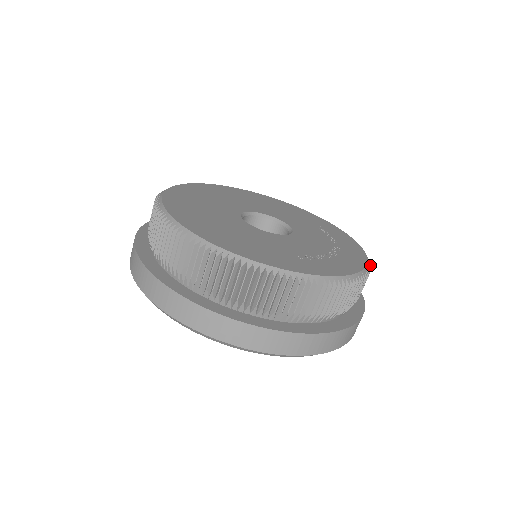
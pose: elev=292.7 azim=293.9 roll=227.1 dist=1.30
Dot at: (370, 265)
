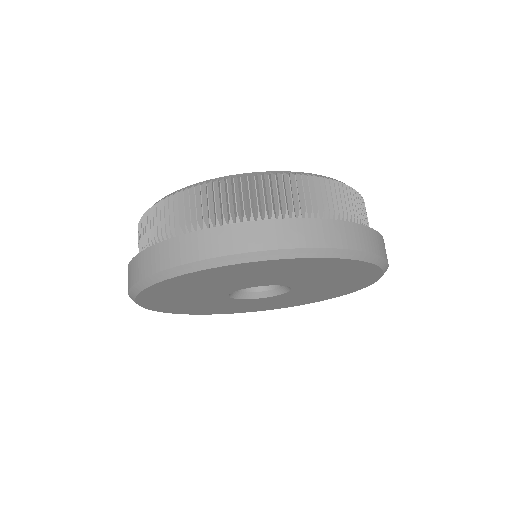
Dot at: occluded
